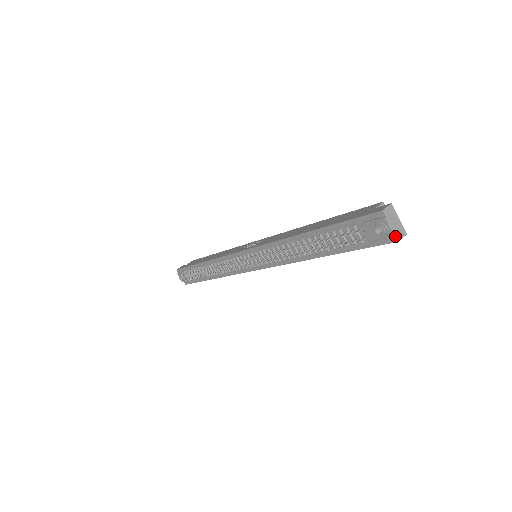
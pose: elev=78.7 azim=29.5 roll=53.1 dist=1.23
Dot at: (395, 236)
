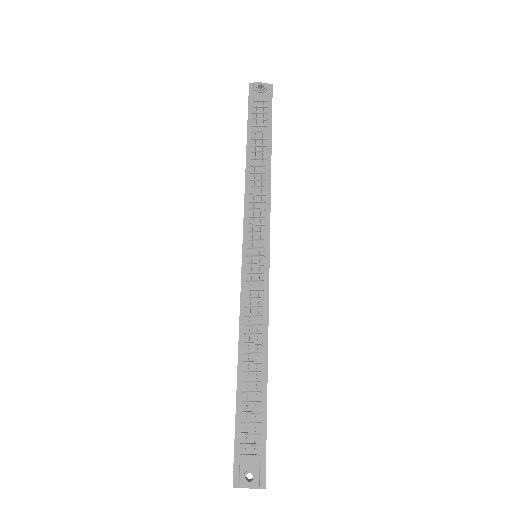
Dot at: (268, 84)
